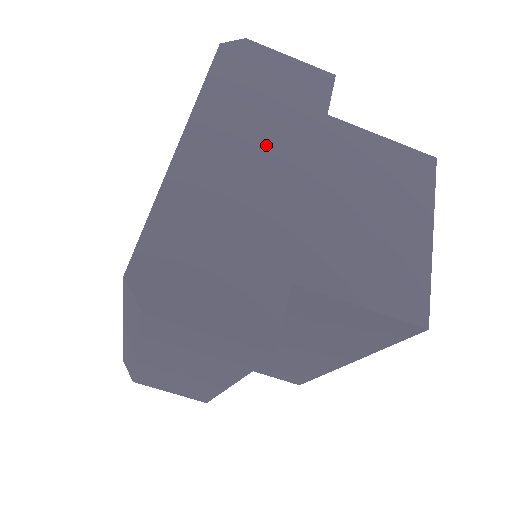
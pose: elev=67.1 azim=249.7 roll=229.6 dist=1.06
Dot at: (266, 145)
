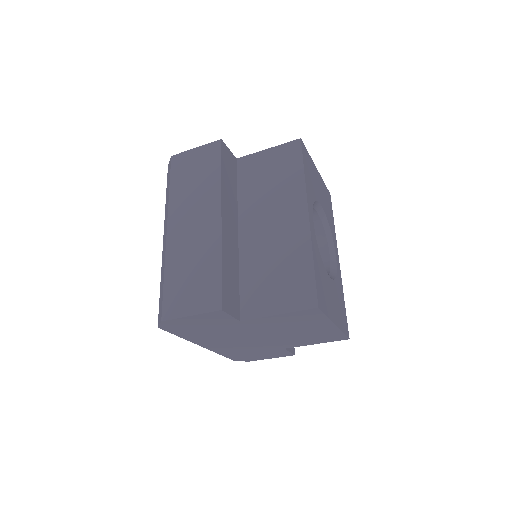
Dot at: (230, 337)
